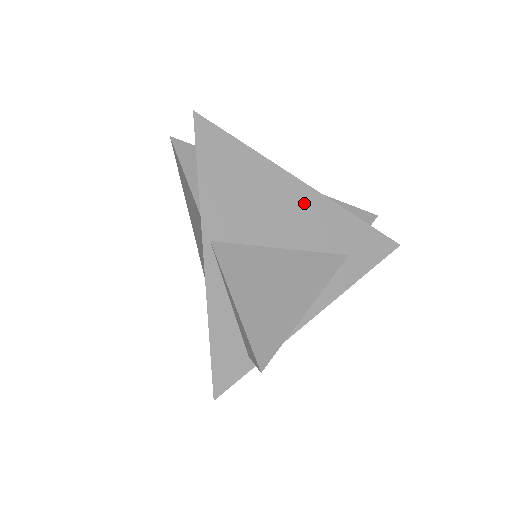
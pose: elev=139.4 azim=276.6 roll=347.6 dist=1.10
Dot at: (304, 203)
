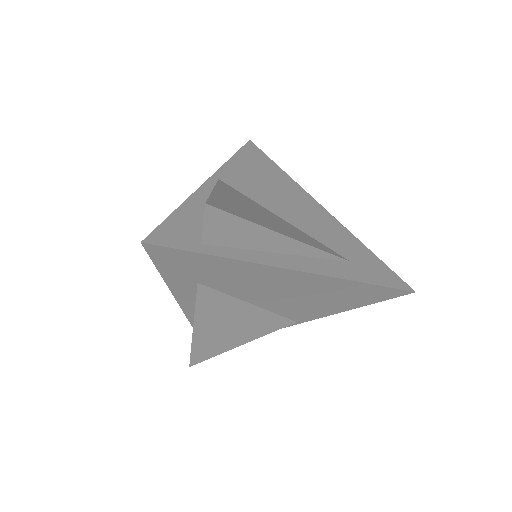
Dot at: (316, 213)
